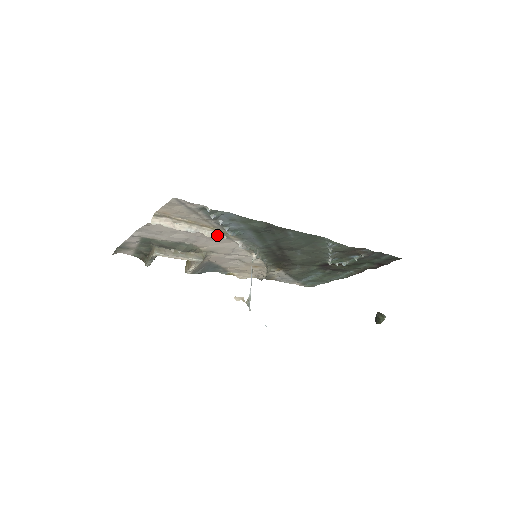
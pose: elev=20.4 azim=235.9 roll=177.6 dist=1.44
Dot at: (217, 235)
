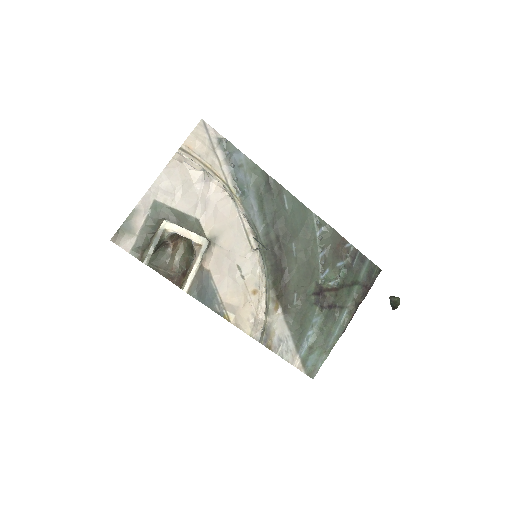
Dot at: (226, 192)
